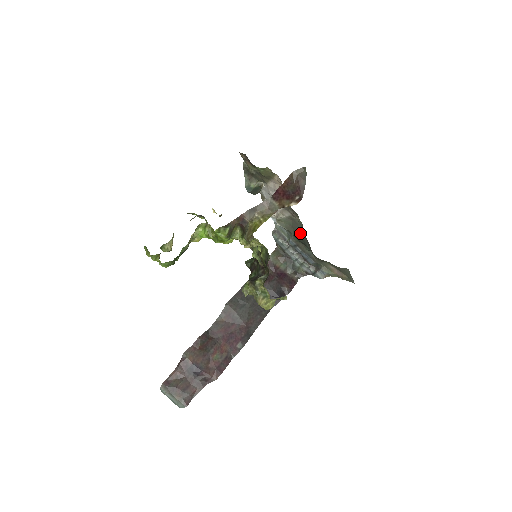
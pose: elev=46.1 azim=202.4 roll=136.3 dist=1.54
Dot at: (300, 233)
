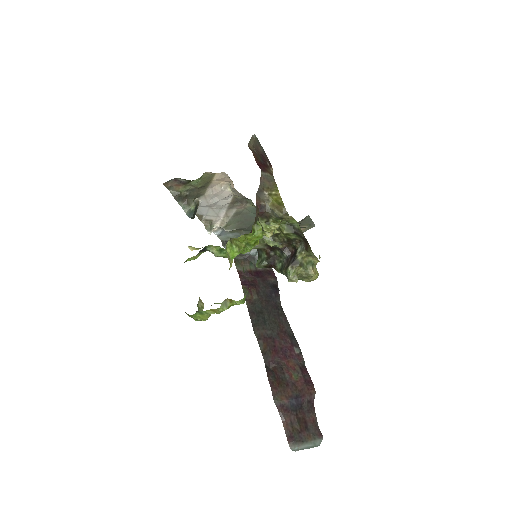
Dot at: (253, 220)
